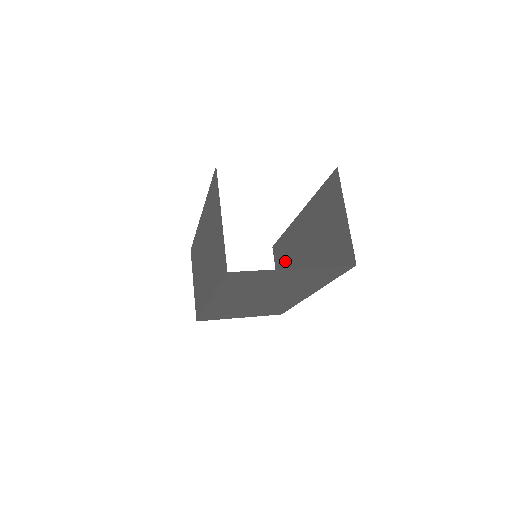
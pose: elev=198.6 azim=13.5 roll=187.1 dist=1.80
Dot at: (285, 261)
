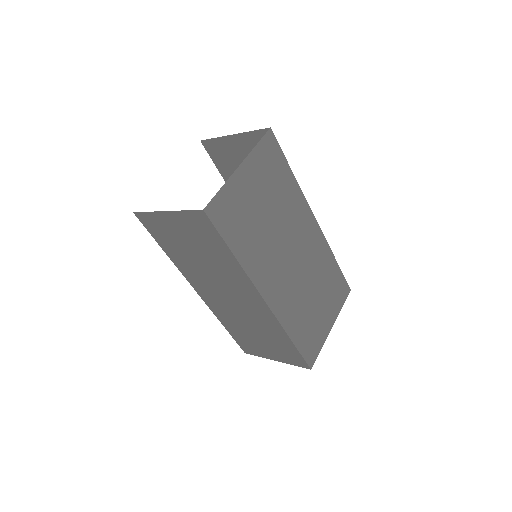
Dot at: occluded
